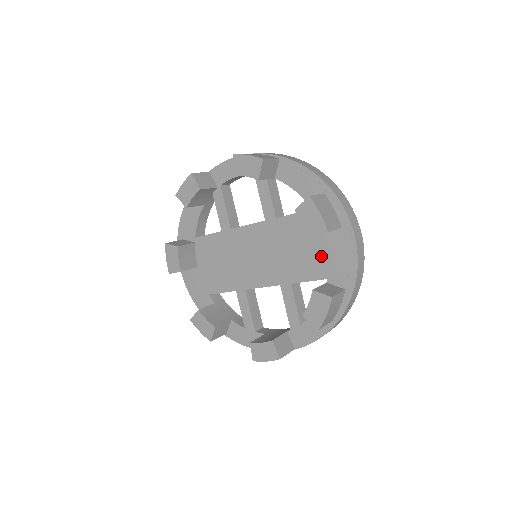
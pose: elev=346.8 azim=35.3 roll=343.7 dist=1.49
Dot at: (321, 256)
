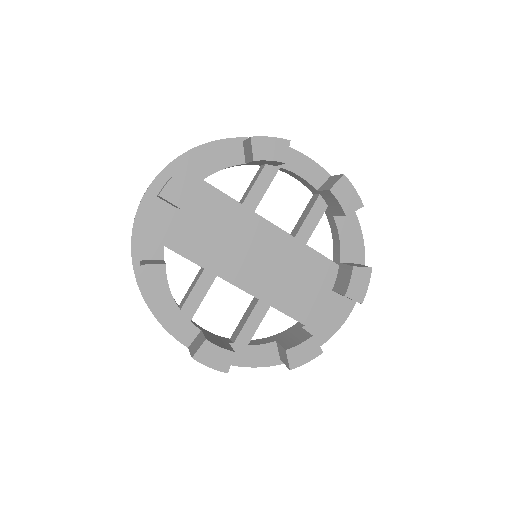
Dot at: (316, 305)
